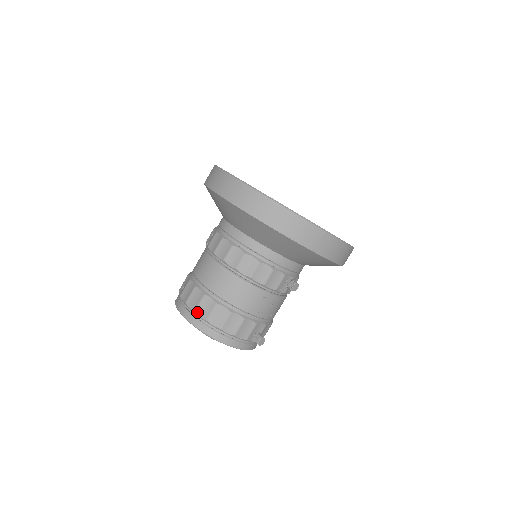
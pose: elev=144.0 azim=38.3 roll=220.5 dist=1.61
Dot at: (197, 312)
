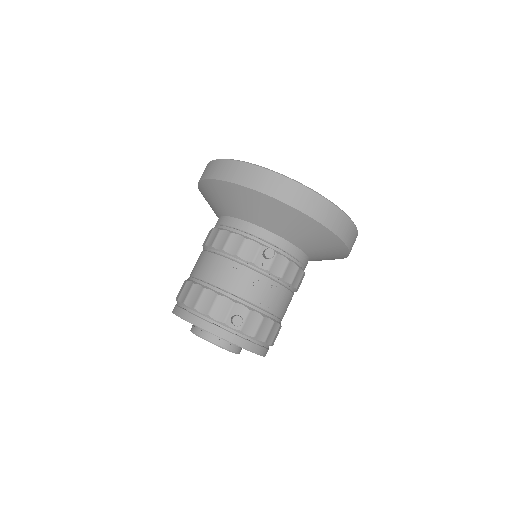
Dot at: (179, 299)
